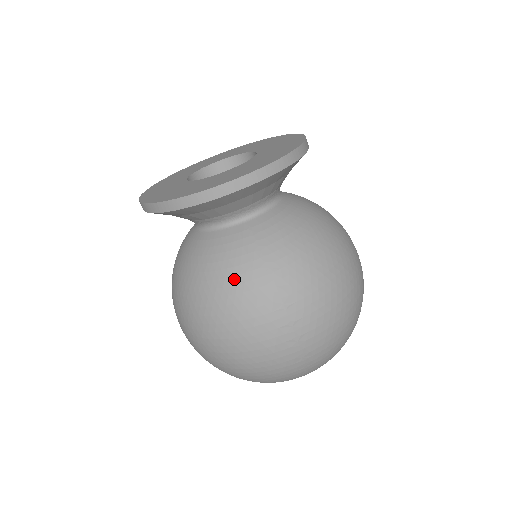
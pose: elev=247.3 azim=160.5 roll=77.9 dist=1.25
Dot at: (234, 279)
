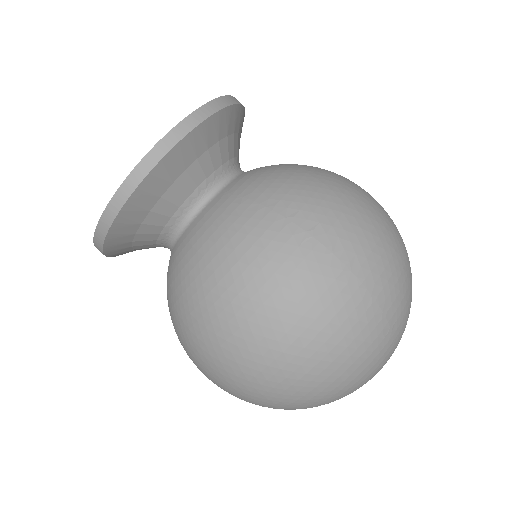
Dot at: (234, 240)
